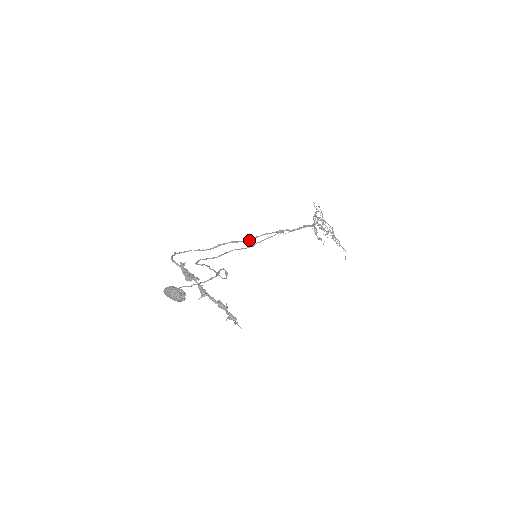
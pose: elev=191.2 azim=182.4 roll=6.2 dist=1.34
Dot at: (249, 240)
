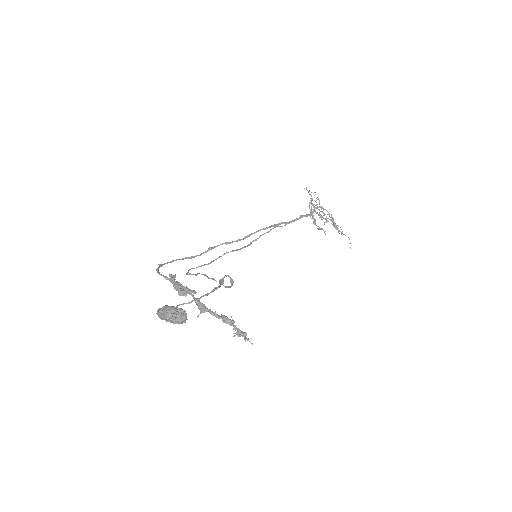
Dot at: (243, 239)
